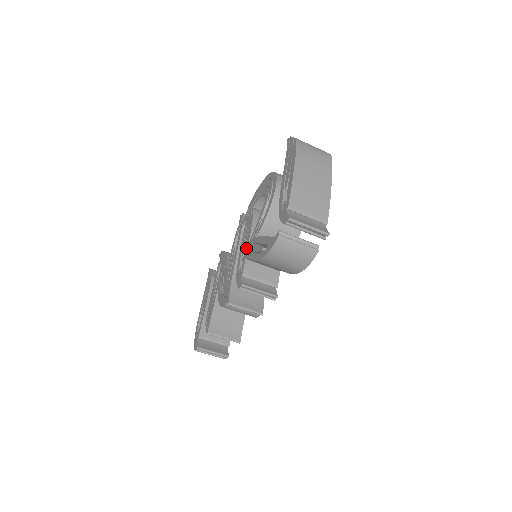
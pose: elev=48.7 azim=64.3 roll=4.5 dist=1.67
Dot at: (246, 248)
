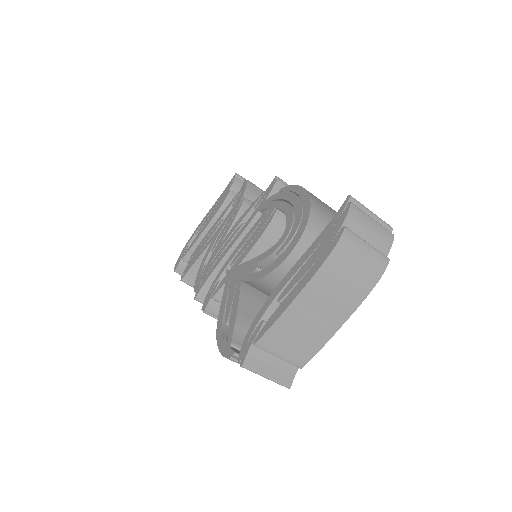
Dot at: (235, 266)
